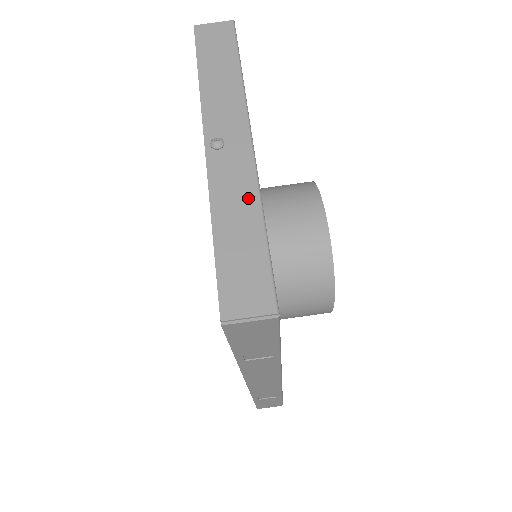
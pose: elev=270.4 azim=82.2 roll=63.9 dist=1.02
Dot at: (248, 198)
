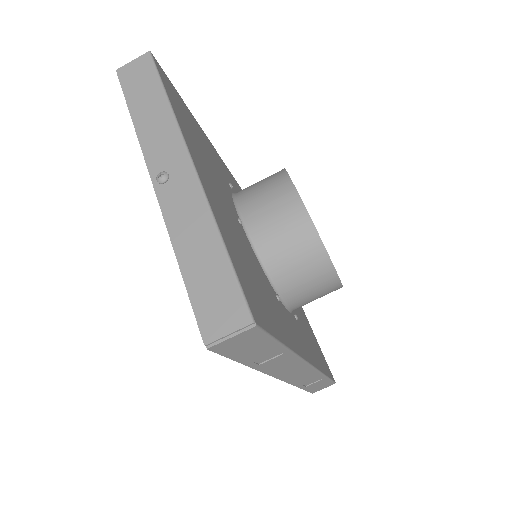
Dot at: (202, 221)
